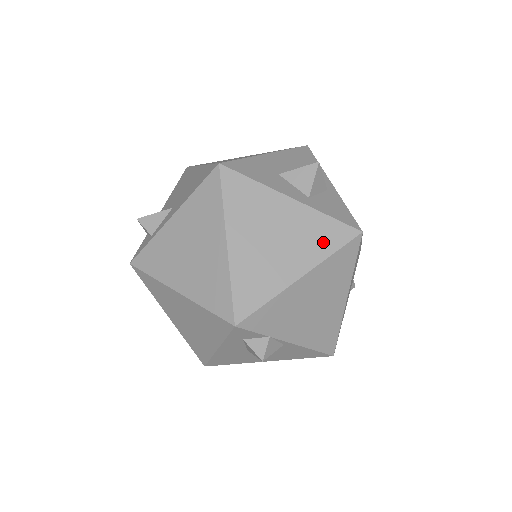
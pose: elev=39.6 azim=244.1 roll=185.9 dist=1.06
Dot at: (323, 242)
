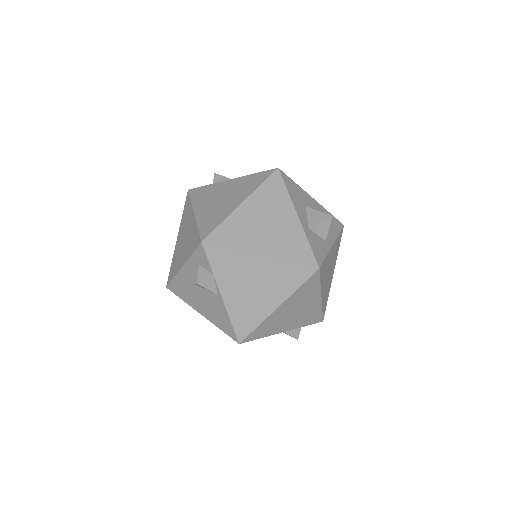
Dot at: (292, 251)
